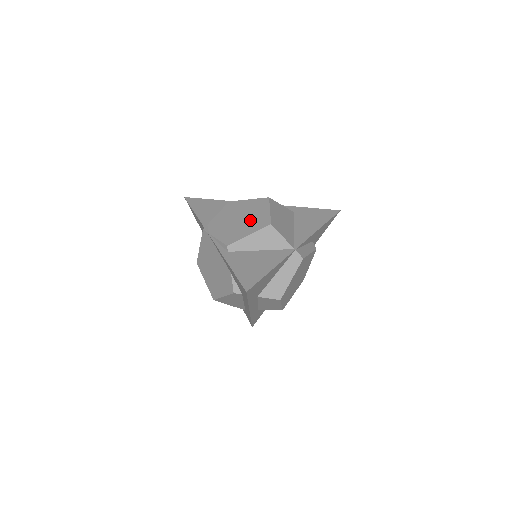
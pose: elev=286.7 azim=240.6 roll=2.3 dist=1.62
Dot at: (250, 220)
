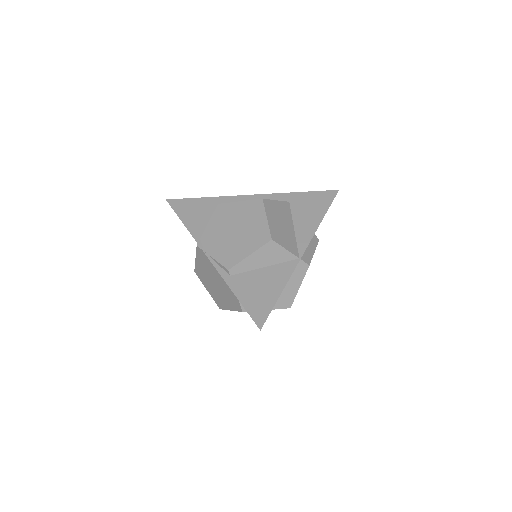
Dot at: (247, 233)
